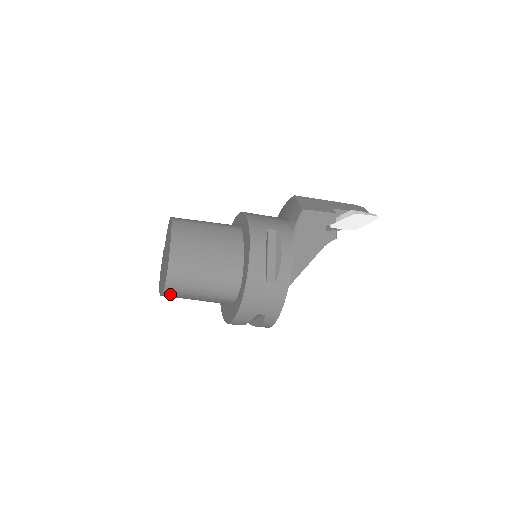
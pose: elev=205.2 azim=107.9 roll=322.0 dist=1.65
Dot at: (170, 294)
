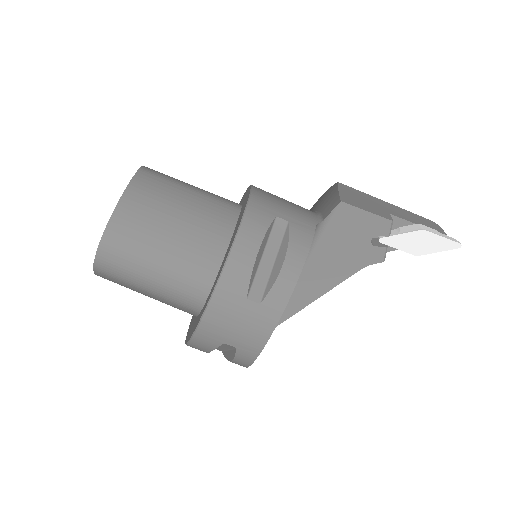
Dot at: (105, 276)
